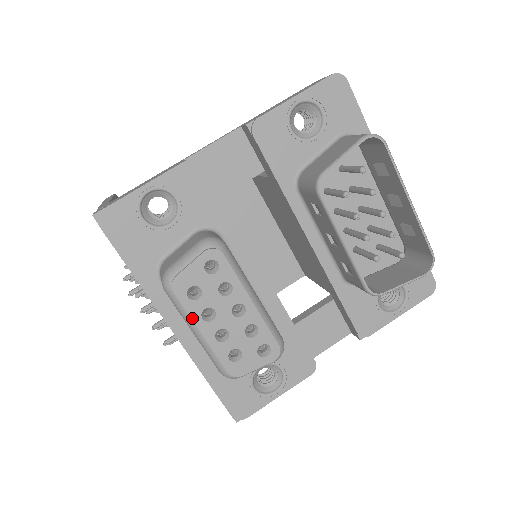
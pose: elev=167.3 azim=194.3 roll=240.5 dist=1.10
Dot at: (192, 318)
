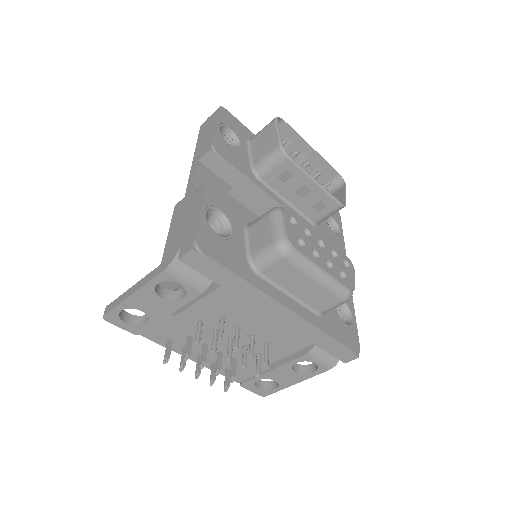
Dot at: (313, 261)
